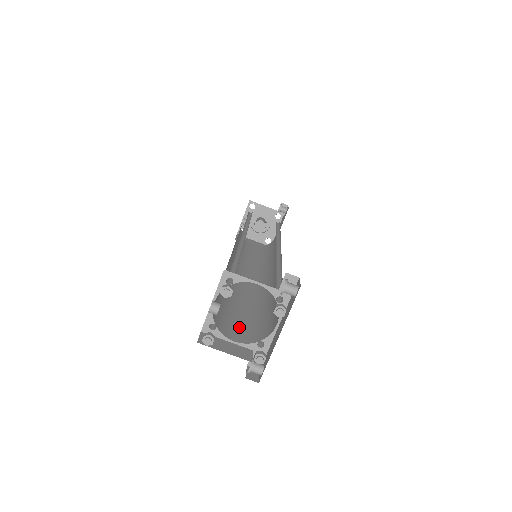
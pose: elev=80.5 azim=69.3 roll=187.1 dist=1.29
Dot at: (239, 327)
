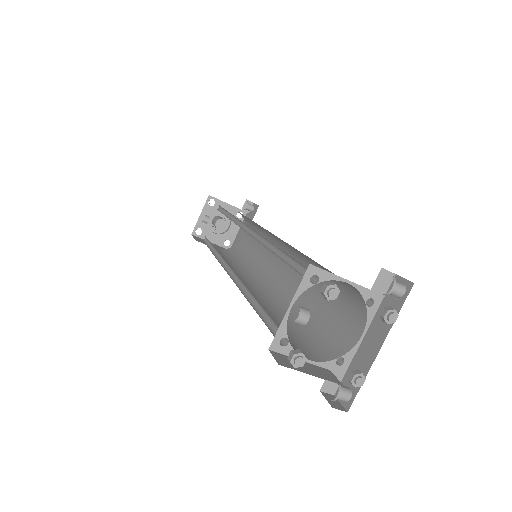
Dot at: (295, 341)
